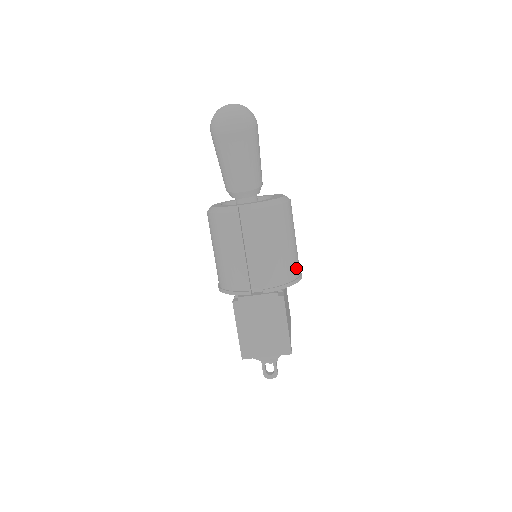
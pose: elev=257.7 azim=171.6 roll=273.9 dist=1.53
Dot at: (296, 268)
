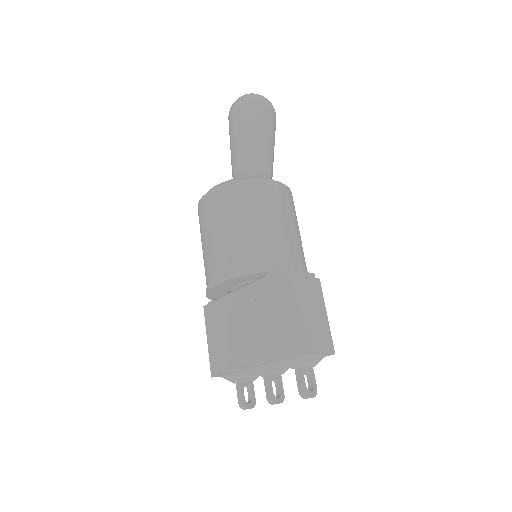
Dot at: occluded
